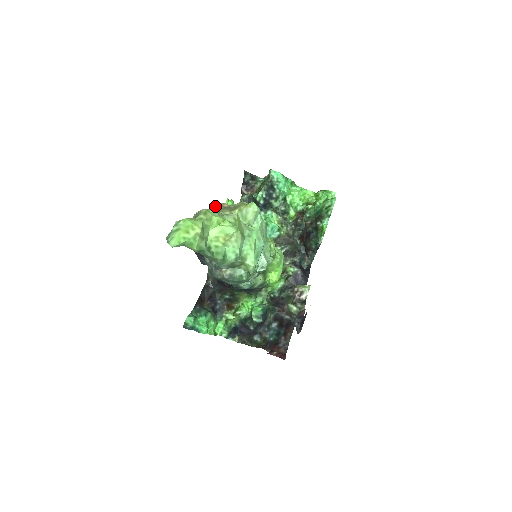
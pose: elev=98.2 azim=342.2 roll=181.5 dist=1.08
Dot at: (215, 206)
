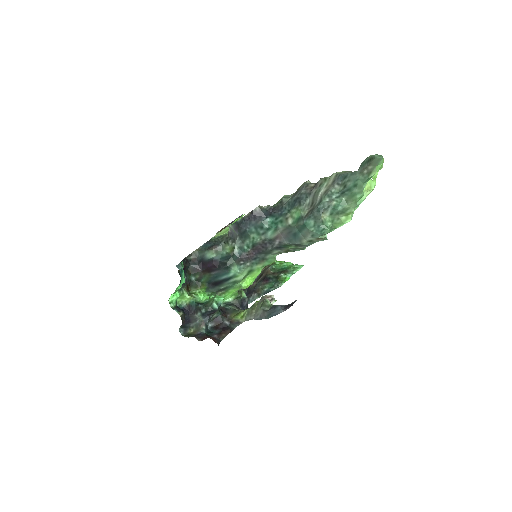
Dot at: occluded
